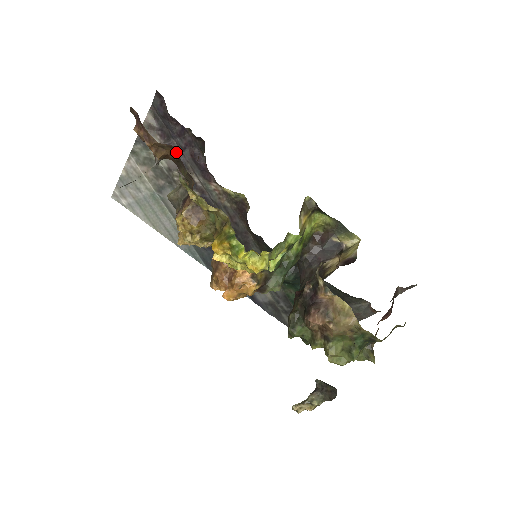
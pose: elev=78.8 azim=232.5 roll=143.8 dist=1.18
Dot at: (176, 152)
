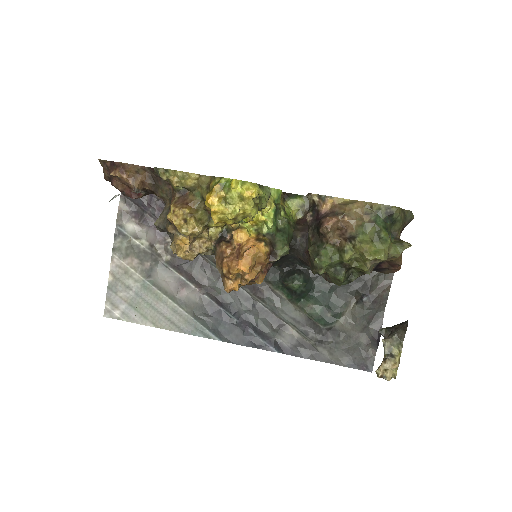
Dot at: (150, 174)
